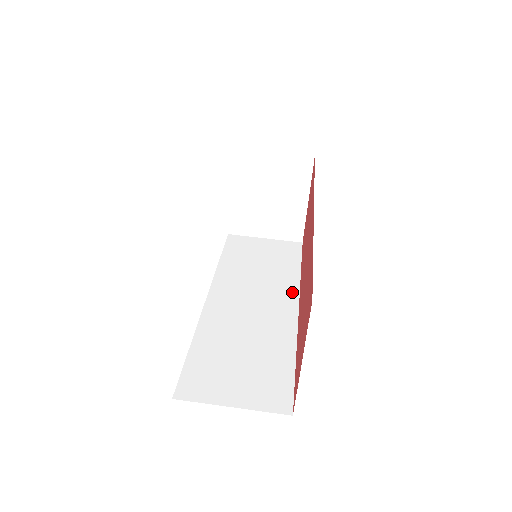
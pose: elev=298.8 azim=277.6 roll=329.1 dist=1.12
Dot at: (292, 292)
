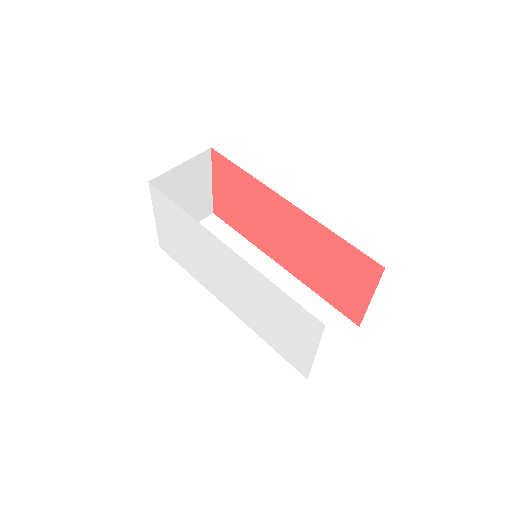
Dot at: (261, 257)
